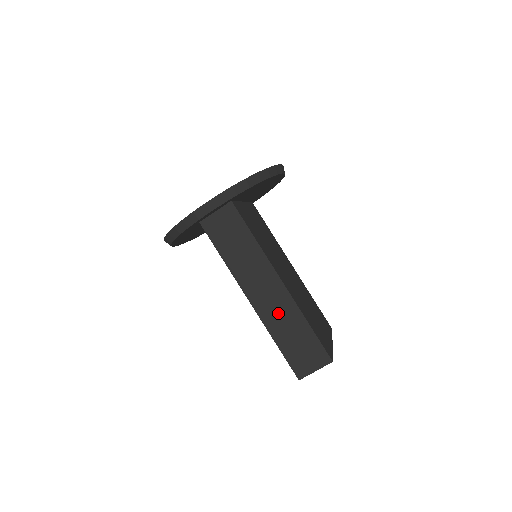
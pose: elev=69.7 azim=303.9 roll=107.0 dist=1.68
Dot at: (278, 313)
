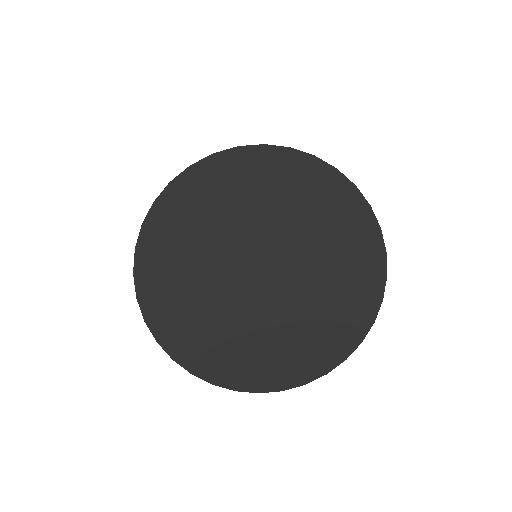
Dot at: occluded
